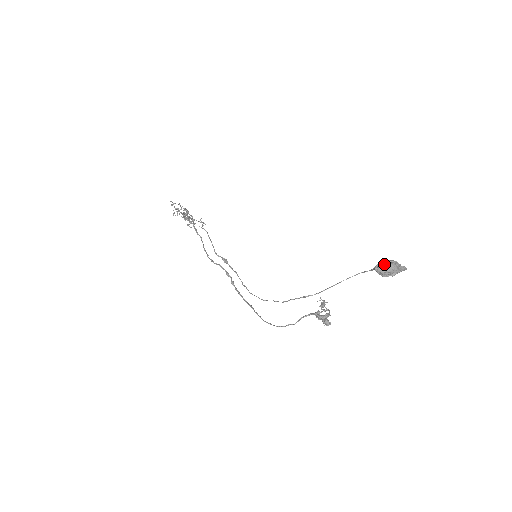
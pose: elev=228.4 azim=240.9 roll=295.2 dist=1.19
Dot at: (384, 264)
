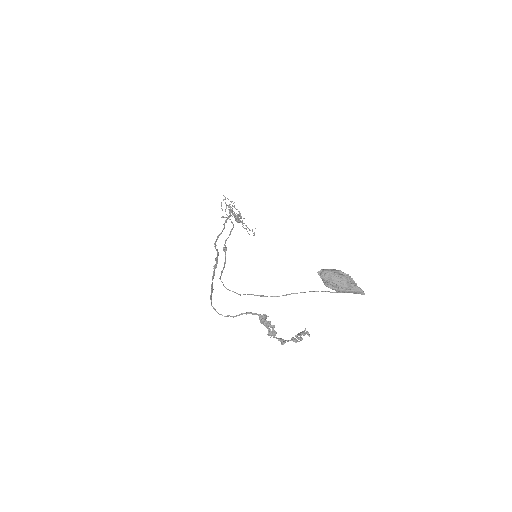
Dot at: (331, 271)
